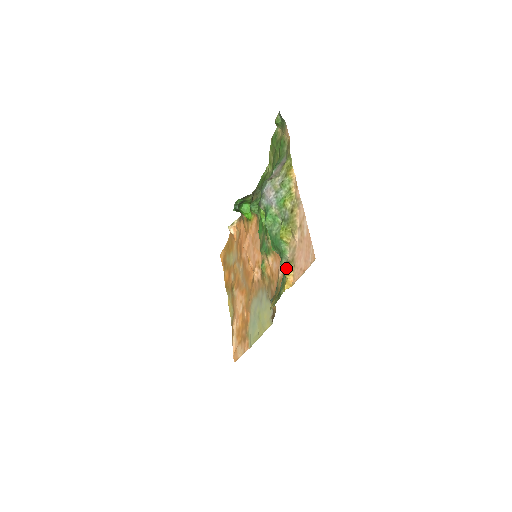
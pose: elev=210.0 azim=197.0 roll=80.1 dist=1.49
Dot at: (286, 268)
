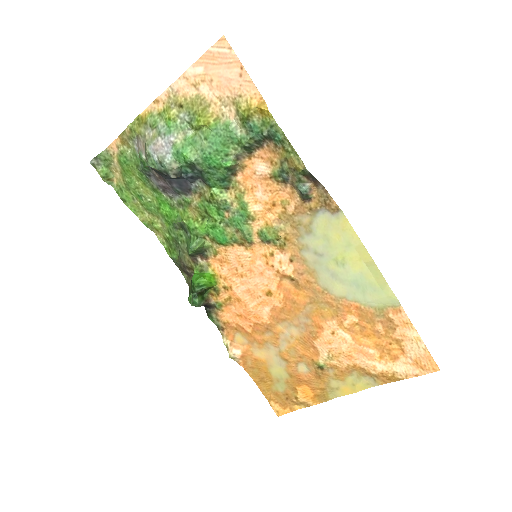
Dot at: (243, 114)
